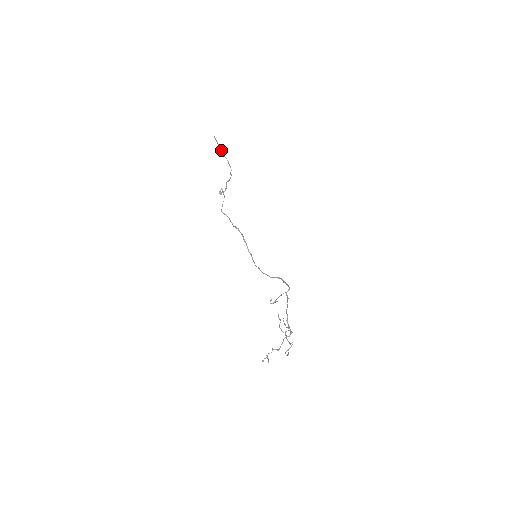
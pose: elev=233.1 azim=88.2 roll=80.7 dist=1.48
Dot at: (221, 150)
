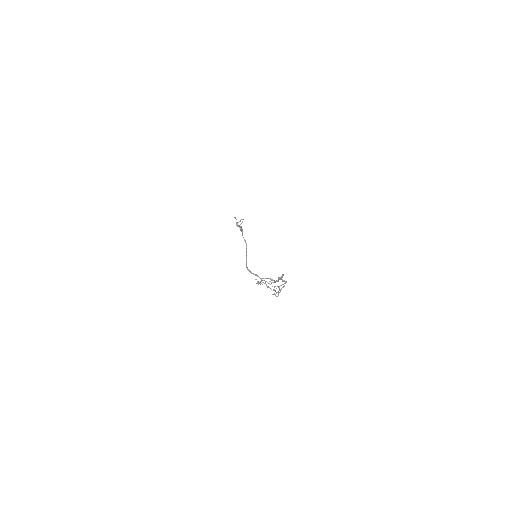
Dot at: (237, 222)
